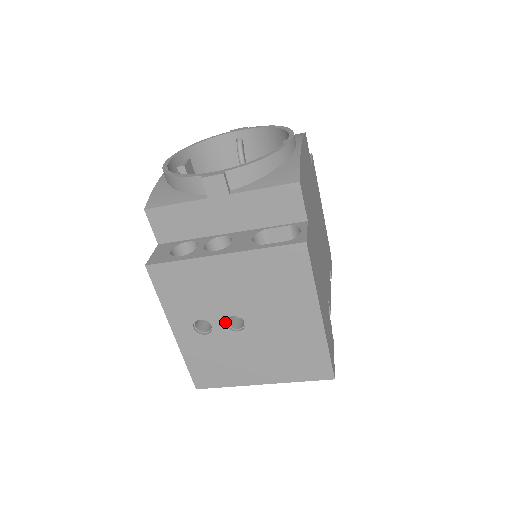
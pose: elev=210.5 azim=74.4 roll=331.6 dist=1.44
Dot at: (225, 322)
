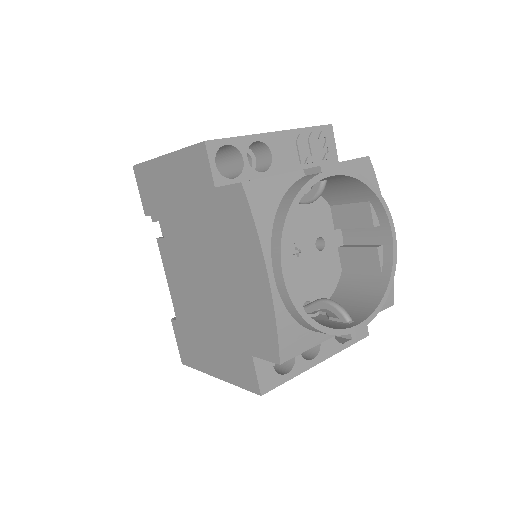
Dot at: occluded
